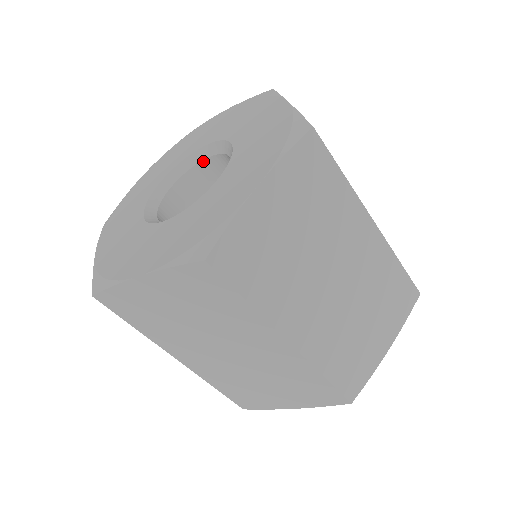
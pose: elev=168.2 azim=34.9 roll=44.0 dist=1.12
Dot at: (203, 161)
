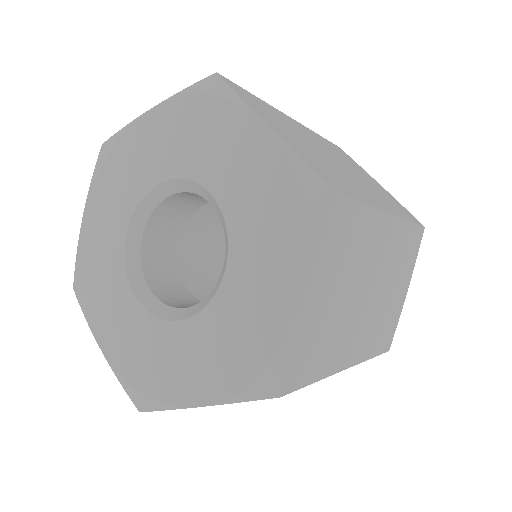
Dot at: (166, 198)
